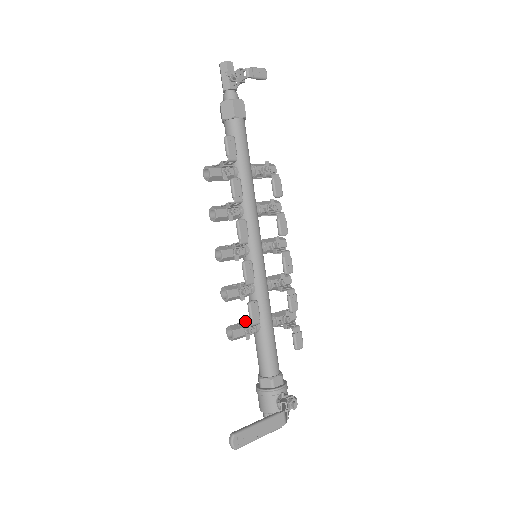
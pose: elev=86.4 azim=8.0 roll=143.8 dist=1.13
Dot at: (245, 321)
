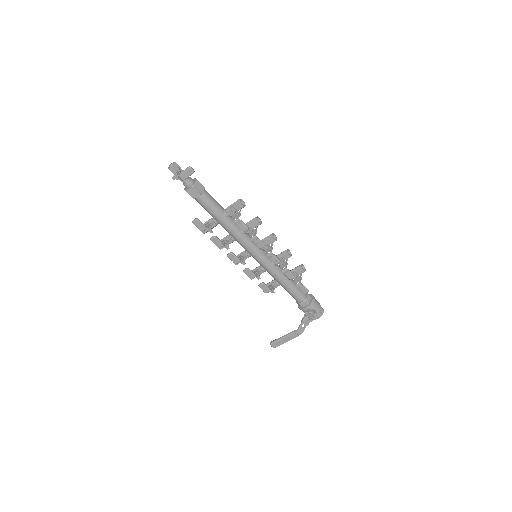
Dot at: (271, 282)
